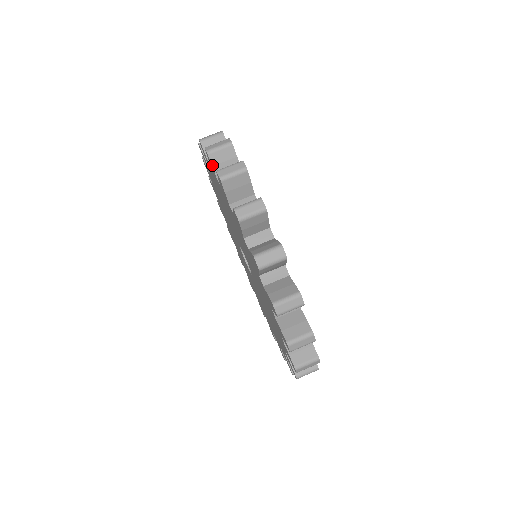
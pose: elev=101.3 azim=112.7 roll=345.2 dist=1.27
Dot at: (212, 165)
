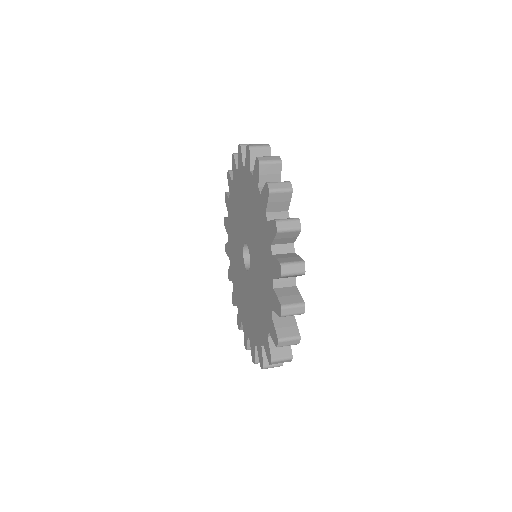
Dot at: (250, 158)
